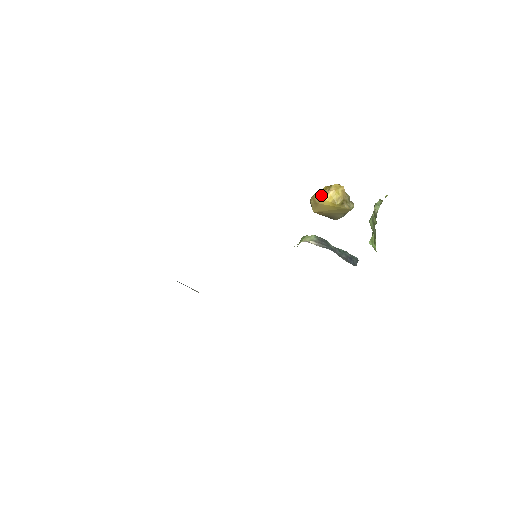
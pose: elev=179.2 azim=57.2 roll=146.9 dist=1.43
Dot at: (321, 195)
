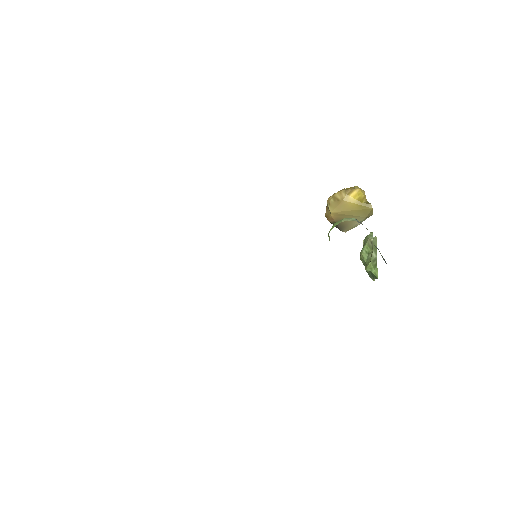
Dot at: (346, 191)
